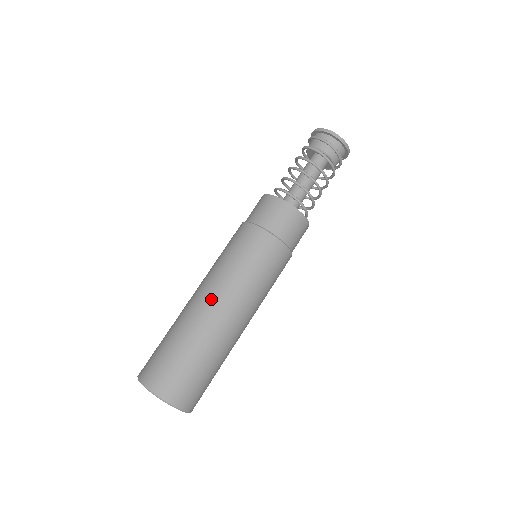
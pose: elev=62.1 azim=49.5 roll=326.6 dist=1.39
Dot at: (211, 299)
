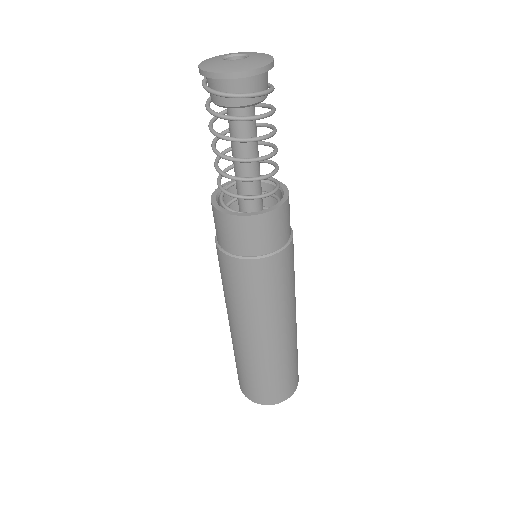
Dot at: (238, 332)
